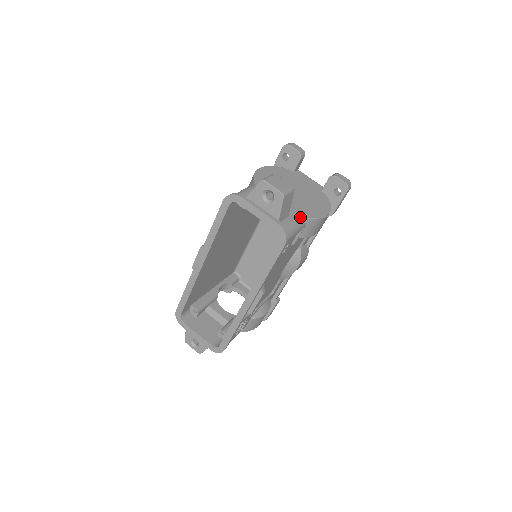
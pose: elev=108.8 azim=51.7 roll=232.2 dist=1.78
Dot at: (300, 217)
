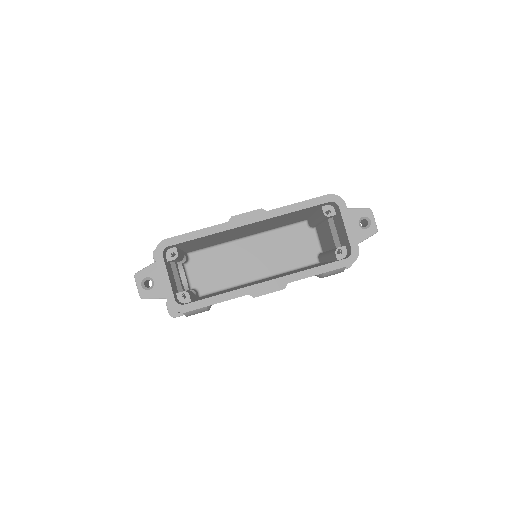
Dot at: occluded
